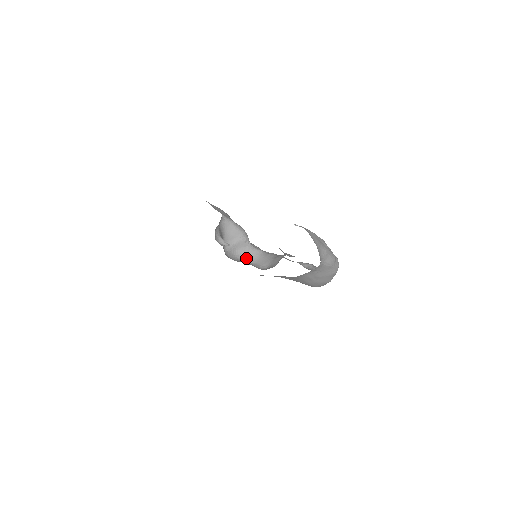
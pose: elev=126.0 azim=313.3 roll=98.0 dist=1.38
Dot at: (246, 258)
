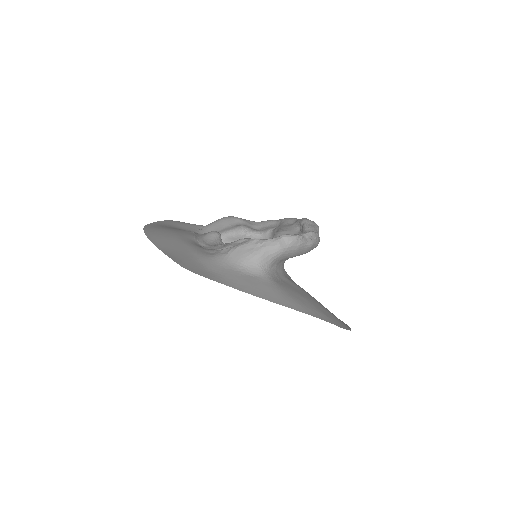
Dot at: occluded
